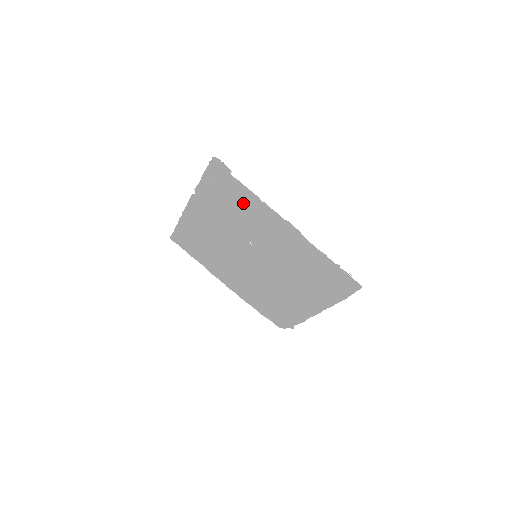
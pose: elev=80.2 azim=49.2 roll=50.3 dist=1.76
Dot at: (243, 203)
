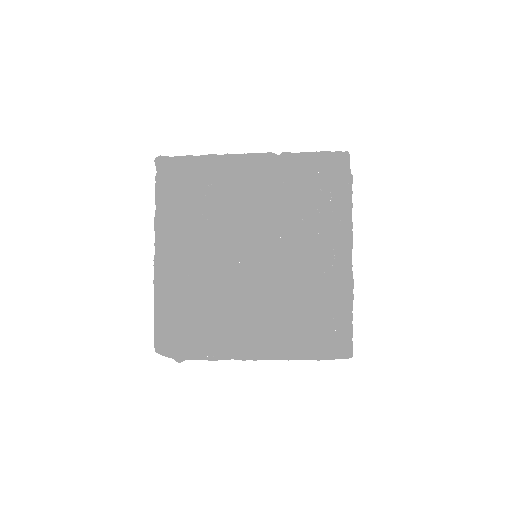
Dot at: (313, 205)
